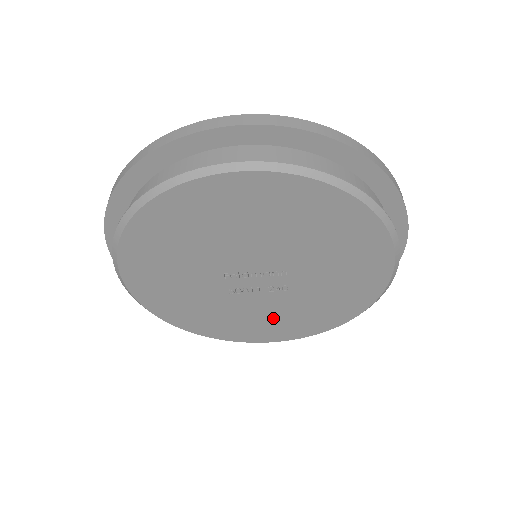
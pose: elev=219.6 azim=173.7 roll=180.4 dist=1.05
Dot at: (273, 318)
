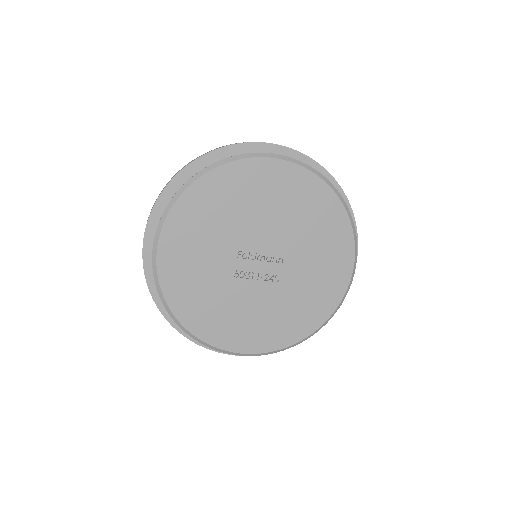
Dot at: (257, 317)
